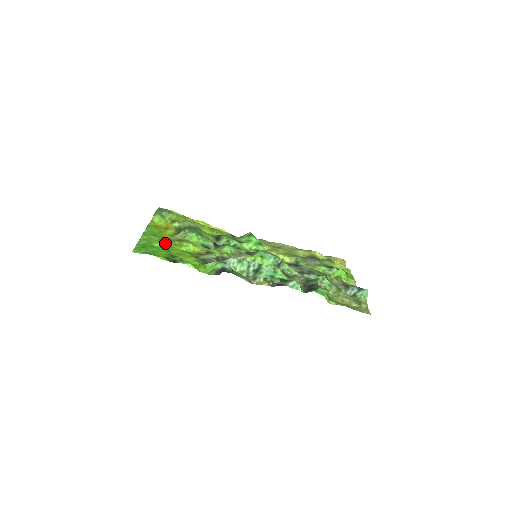
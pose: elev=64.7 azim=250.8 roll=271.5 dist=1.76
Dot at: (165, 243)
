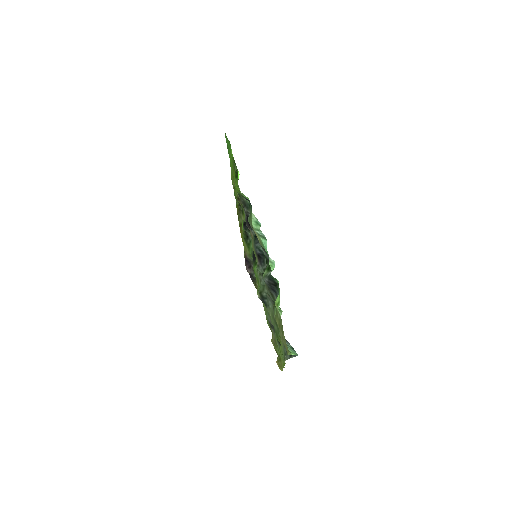
Dot at: occluded
